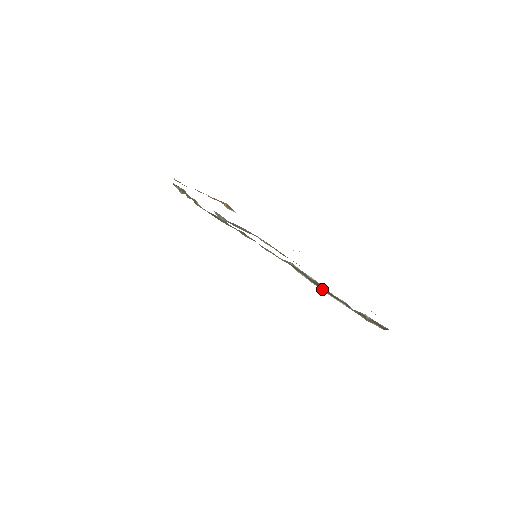
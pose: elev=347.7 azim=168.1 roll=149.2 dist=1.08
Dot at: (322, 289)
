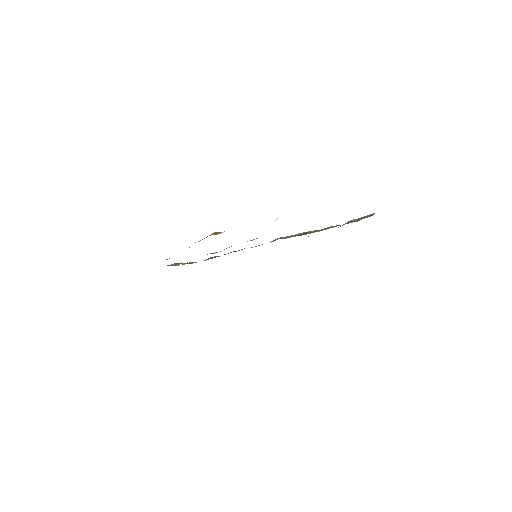
Dot at: occluded
